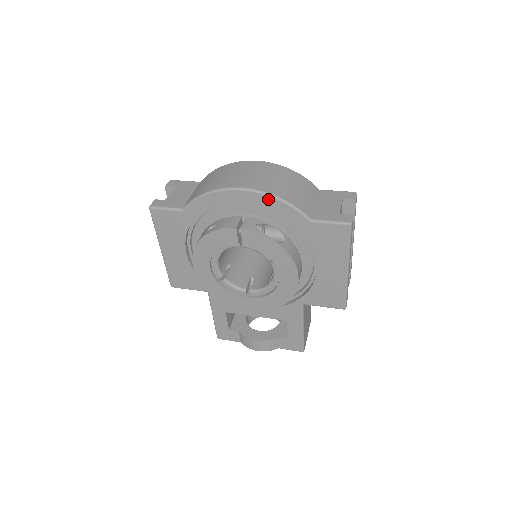
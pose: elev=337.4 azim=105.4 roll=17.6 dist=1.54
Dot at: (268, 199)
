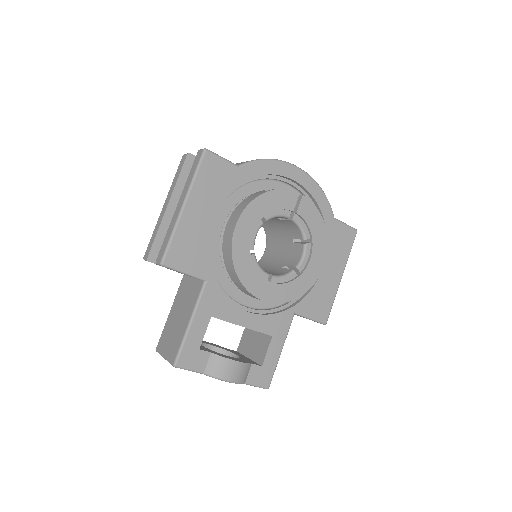
Dot at: (315, 186)
